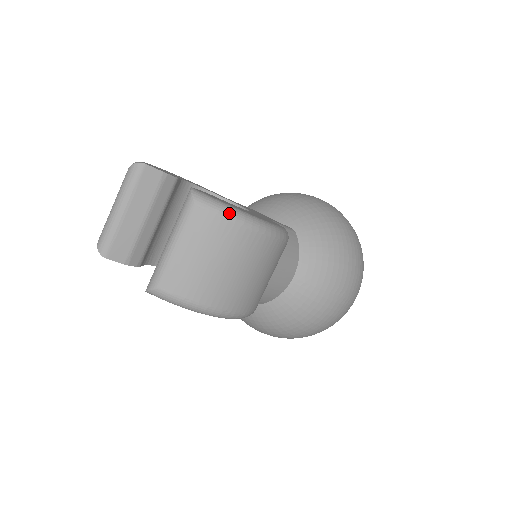
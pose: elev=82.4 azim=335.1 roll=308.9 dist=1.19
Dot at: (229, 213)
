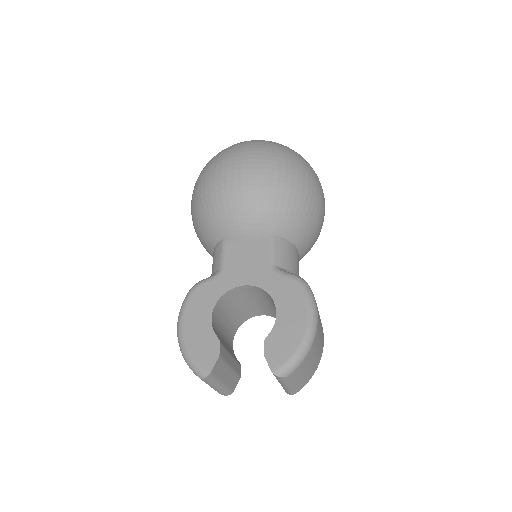
Dot at: (303, 356)
